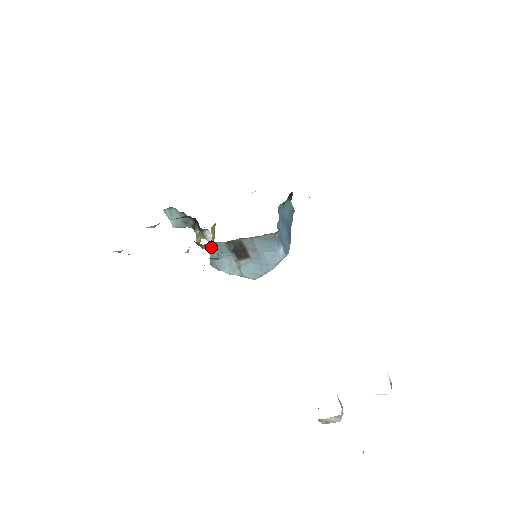
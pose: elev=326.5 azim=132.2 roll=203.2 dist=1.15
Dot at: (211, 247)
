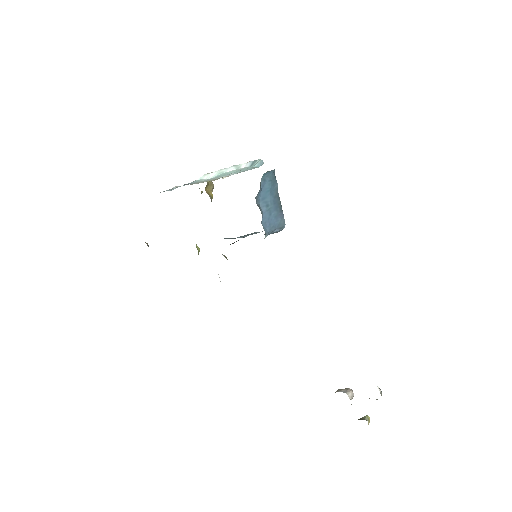
Dot at: occluded
